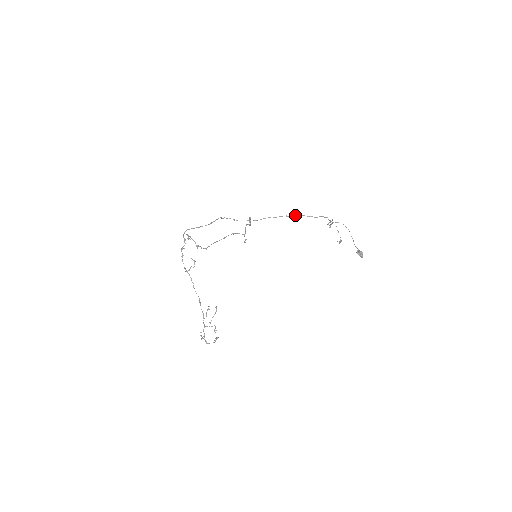
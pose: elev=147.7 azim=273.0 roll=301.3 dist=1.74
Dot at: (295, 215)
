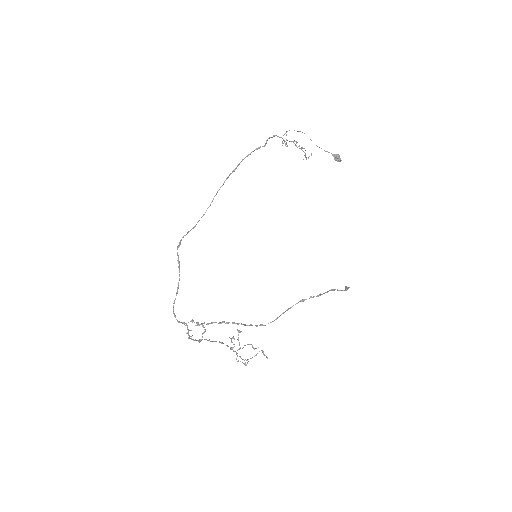
Dot at: (241, 161)
